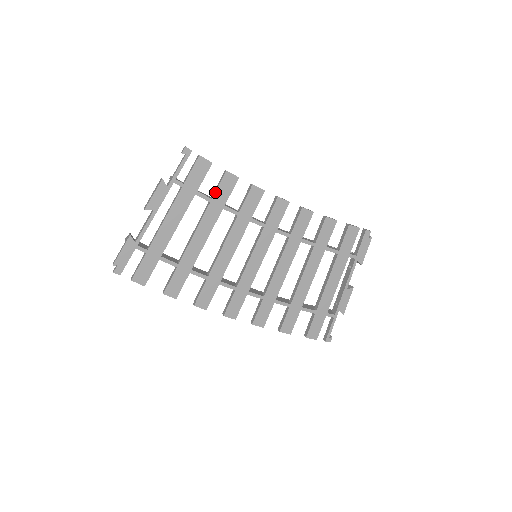
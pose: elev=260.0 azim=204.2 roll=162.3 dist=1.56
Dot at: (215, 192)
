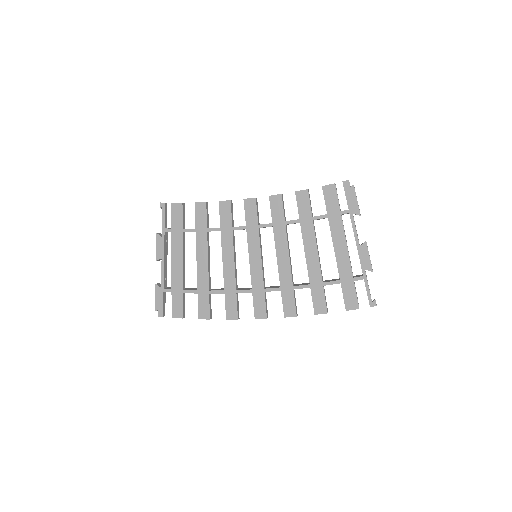
Dot at: (195, 222)
